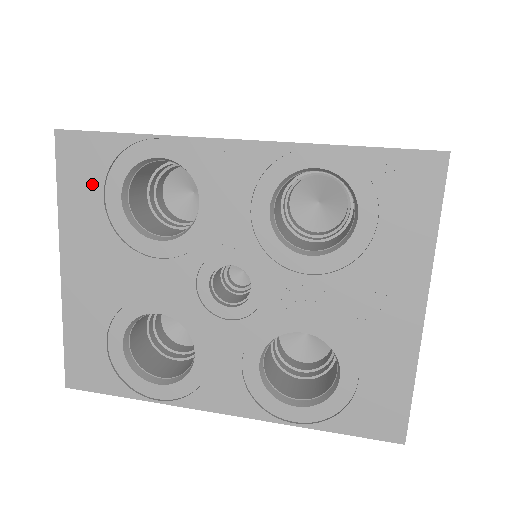
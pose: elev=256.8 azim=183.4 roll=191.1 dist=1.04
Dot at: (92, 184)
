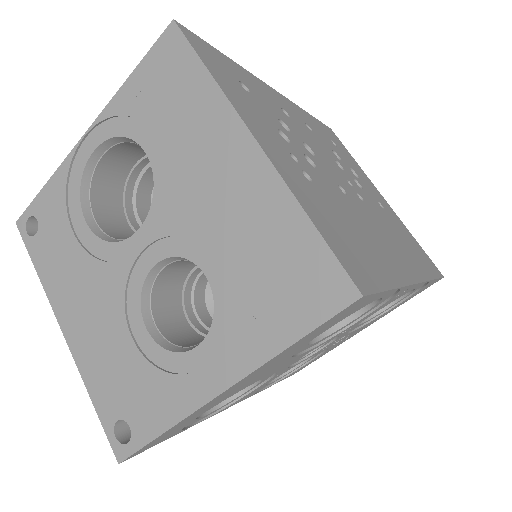
Dot at: (326, 328)
